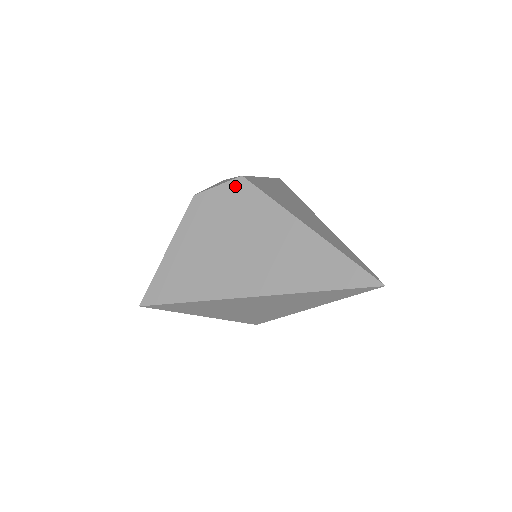
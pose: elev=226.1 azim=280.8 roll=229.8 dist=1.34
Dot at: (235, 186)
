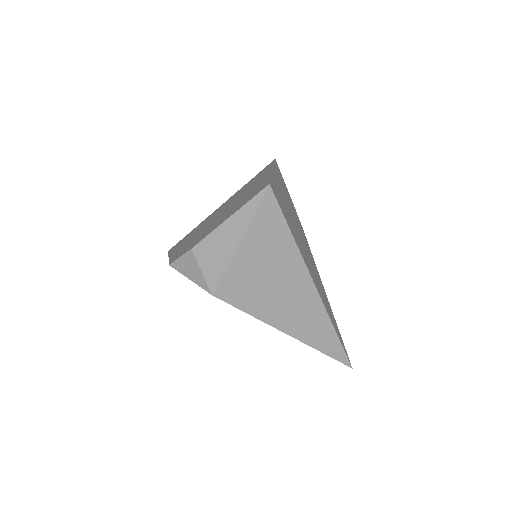
Dot at: occluded
